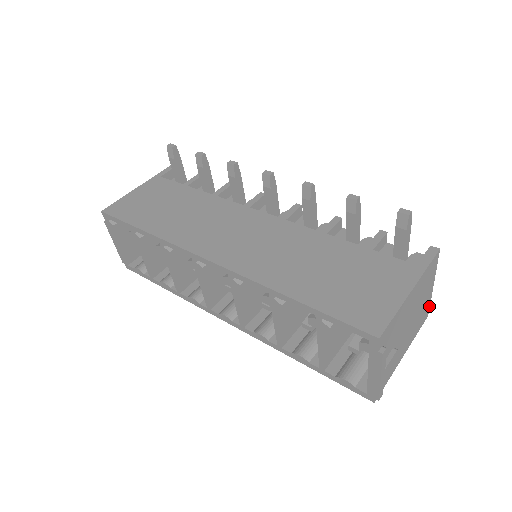
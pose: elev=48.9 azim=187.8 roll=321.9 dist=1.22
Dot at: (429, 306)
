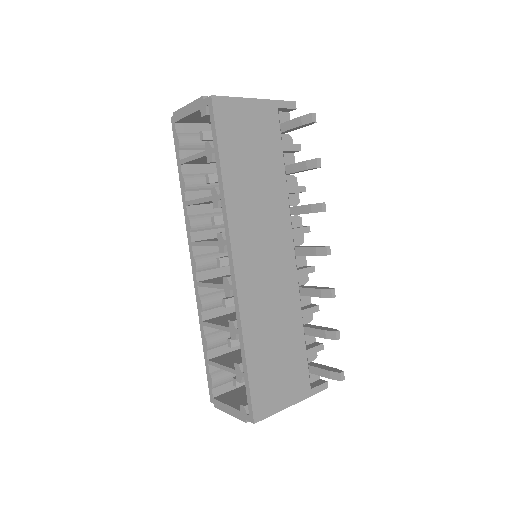
Dot at: occluded
